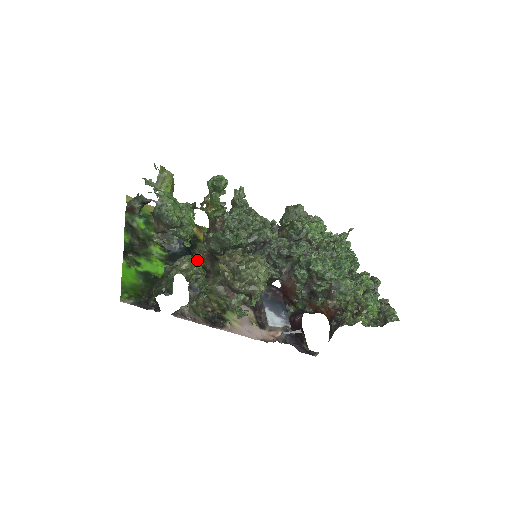
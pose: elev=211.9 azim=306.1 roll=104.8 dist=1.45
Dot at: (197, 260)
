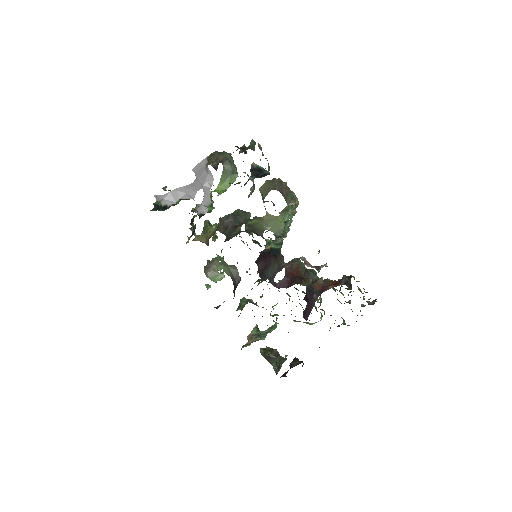
Dot at: occluded
